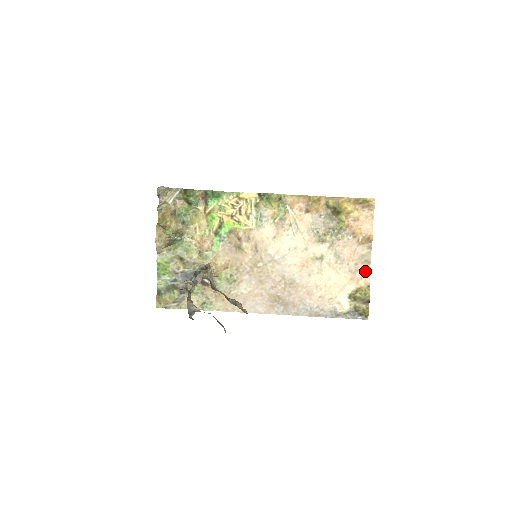
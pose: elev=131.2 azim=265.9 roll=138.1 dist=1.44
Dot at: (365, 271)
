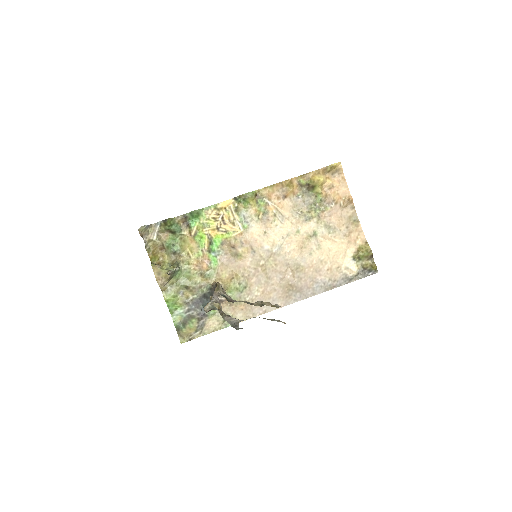
Dot at: (357, 230)
